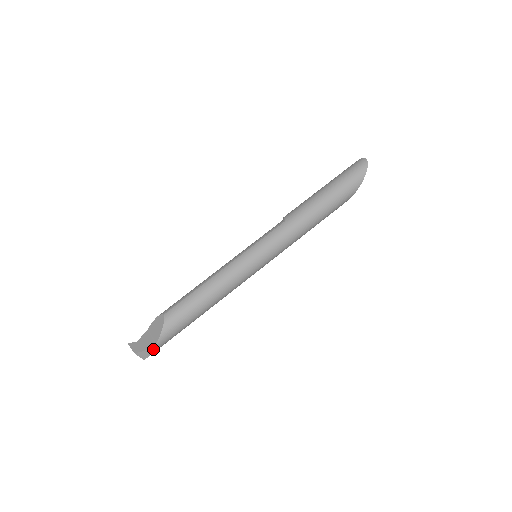
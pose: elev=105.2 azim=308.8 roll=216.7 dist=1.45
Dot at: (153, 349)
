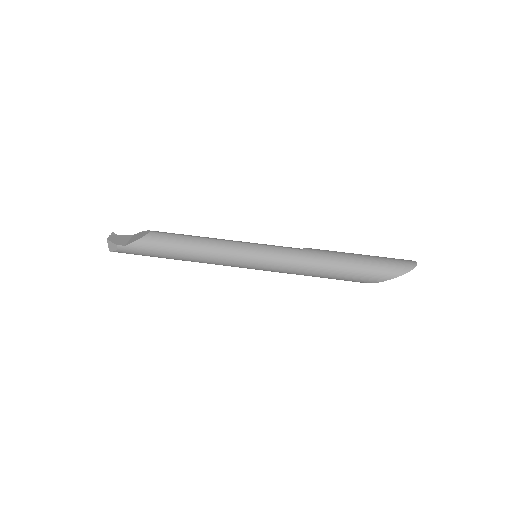
Dot at: (120, 248)
